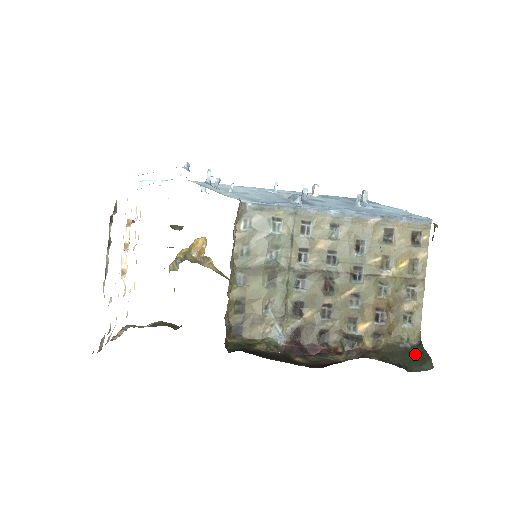
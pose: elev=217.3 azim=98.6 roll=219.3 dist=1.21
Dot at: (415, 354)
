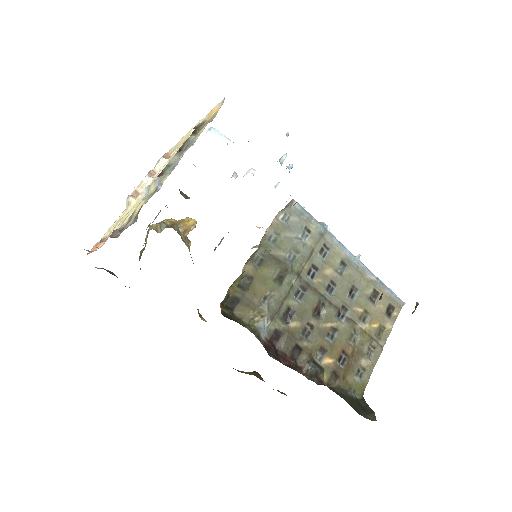
Dot at: (360, 405)
